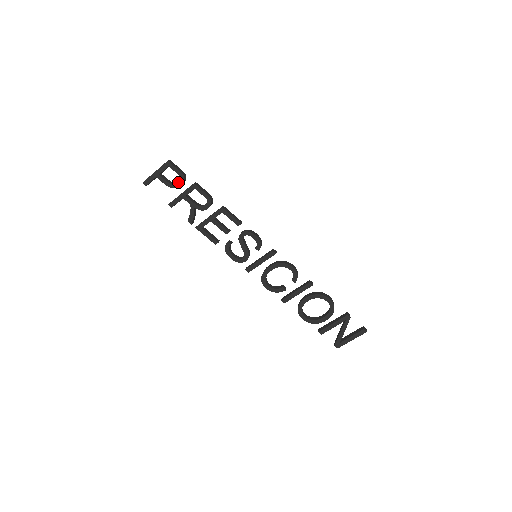
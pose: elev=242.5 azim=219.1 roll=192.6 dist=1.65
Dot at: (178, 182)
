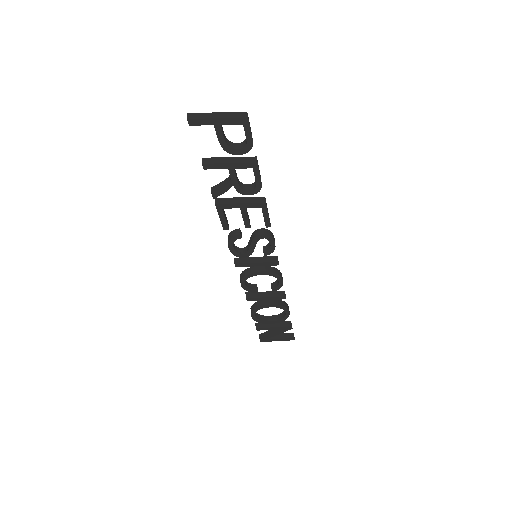
Dot at: (239, 149)
